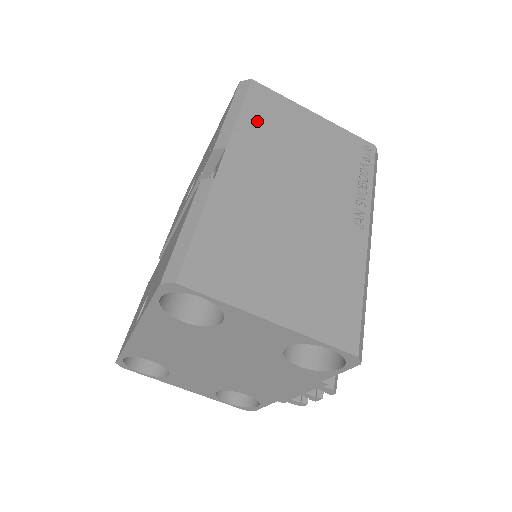
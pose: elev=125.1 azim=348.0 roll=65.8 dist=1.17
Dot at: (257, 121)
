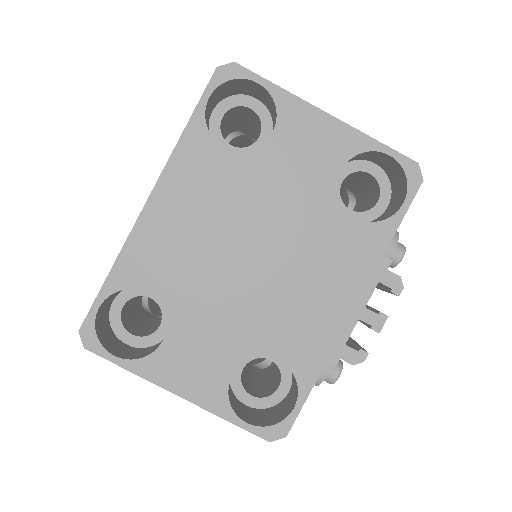
Dot at: occluded
